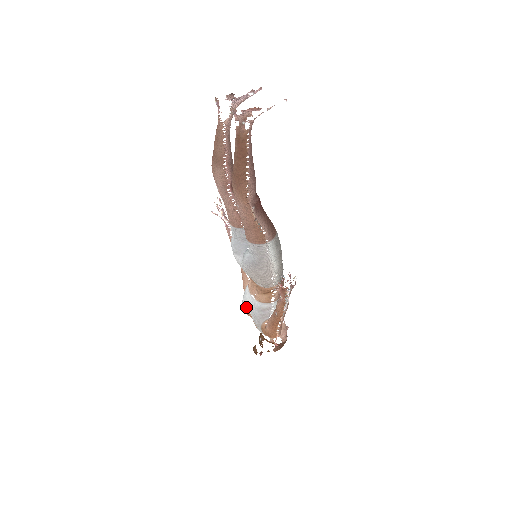
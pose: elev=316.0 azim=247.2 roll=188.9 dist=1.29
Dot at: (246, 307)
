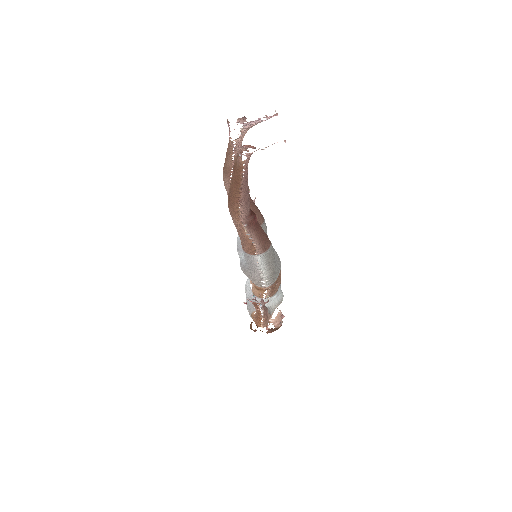
Dot at: (245, 292)
